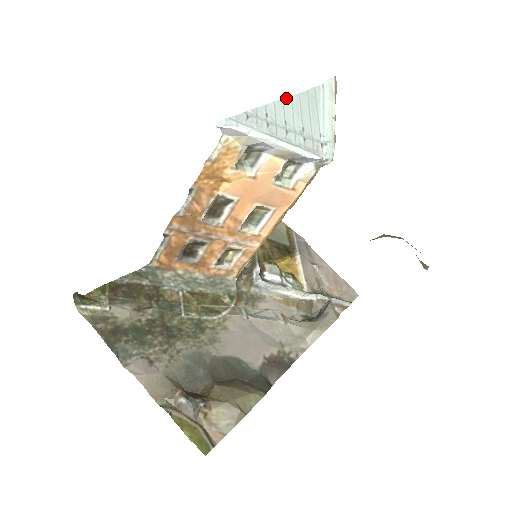
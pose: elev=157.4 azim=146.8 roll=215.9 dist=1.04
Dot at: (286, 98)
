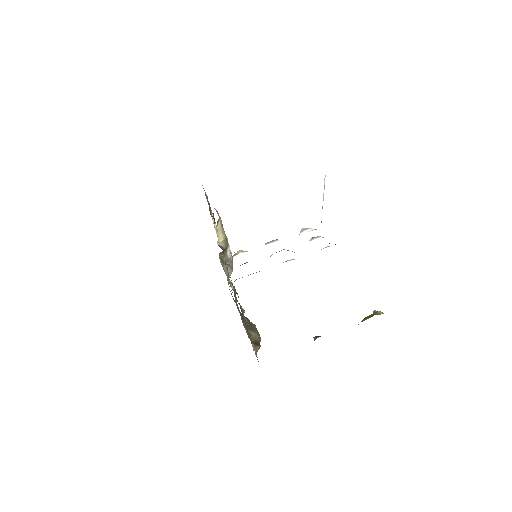
Dot at: occluded
